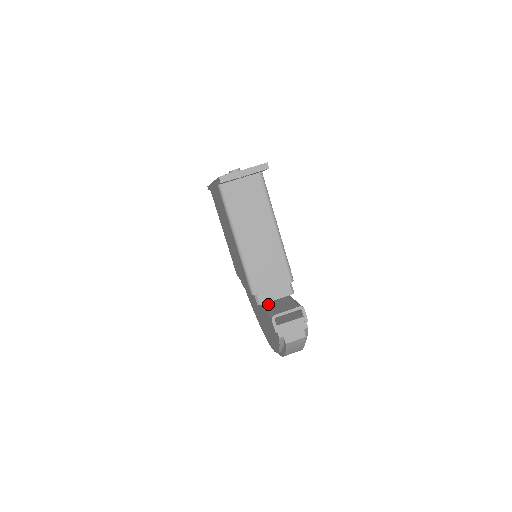
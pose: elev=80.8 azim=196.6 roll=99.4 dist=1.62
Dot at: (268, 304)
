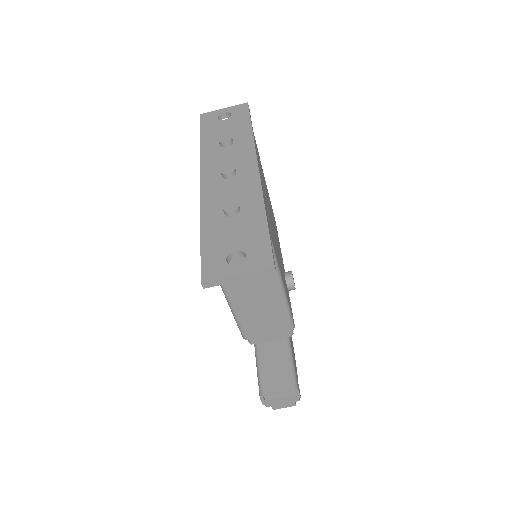
Dot at: (260, 350)
